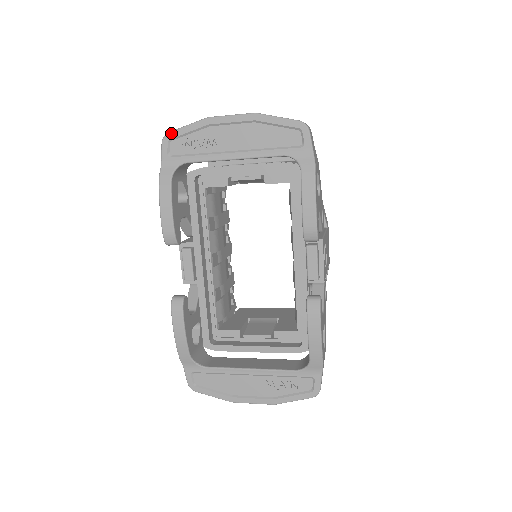
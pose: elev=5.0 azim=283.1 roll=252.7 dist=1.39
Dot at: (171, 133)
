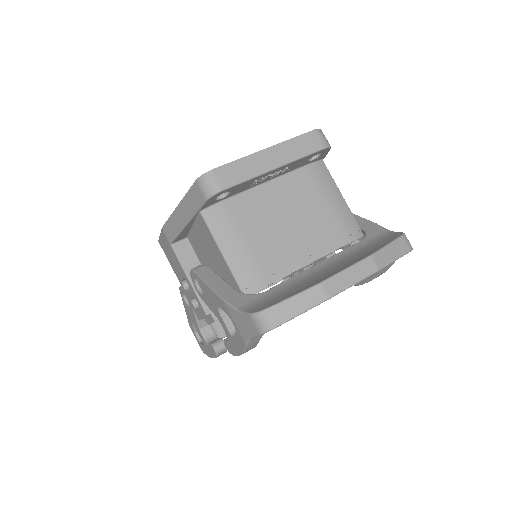
Dot at: occluded
